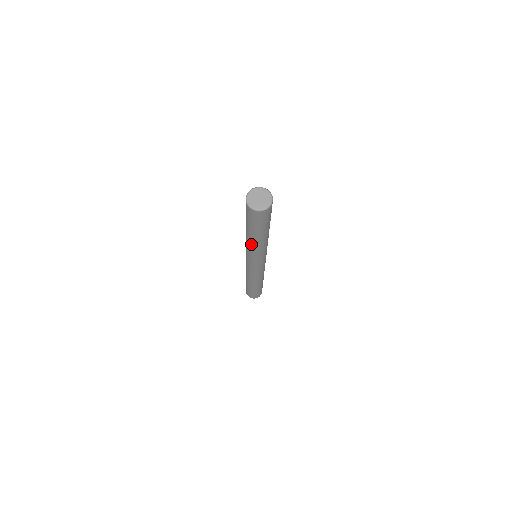
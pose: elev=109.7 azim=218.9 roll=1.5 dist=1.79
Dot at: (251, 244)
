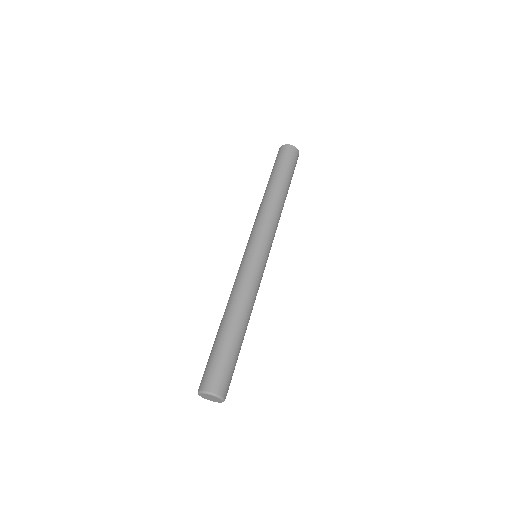
Dot at: occluded
